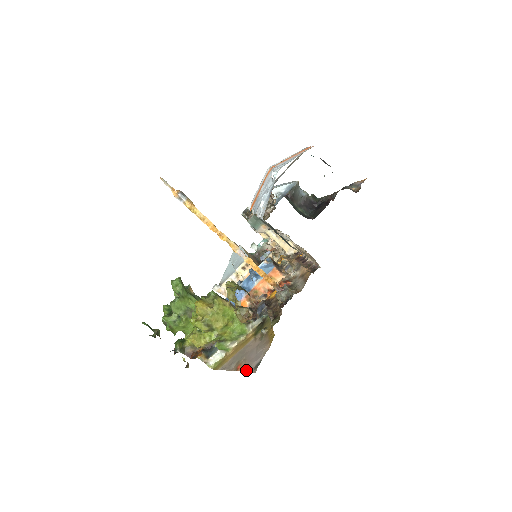
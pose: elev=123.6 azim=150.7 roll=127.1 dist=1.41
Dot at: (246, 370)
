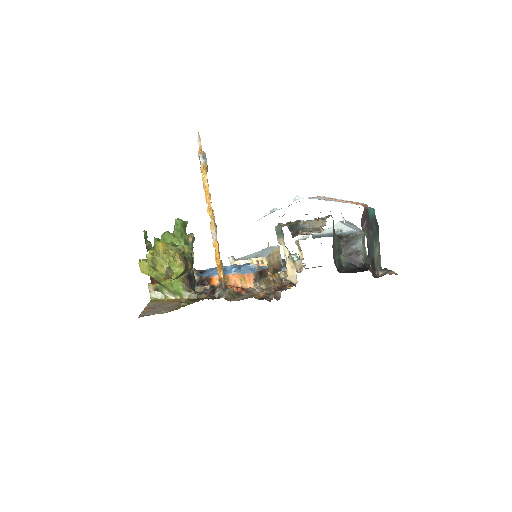
Dot at: (142, 313)
